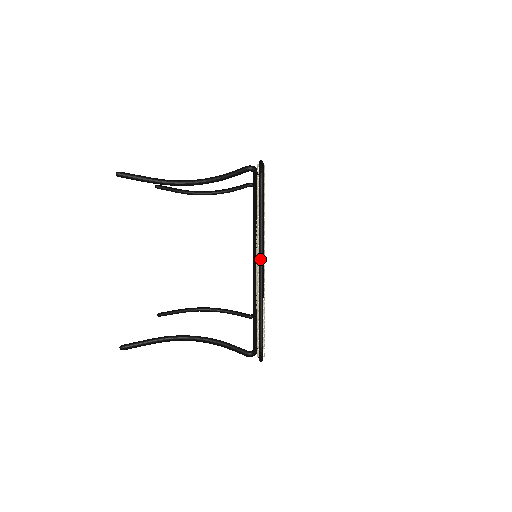
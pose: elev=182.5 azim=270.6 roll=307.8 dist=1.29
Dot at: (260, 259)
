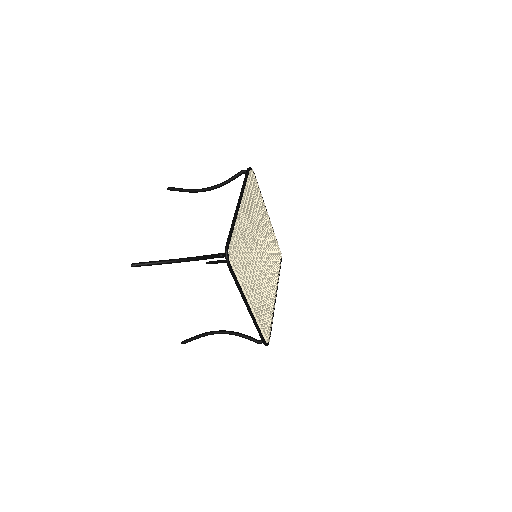
Dot at: (238, 201)
